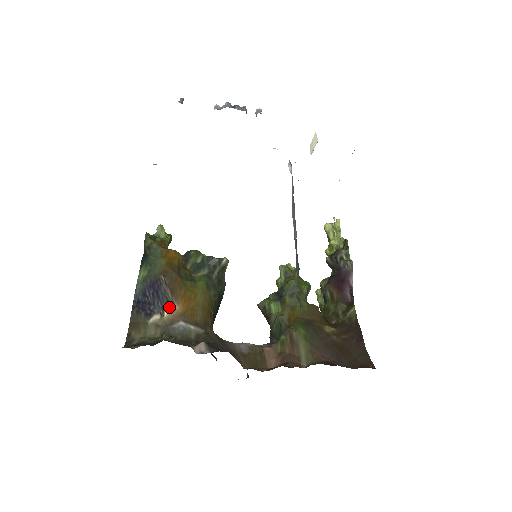
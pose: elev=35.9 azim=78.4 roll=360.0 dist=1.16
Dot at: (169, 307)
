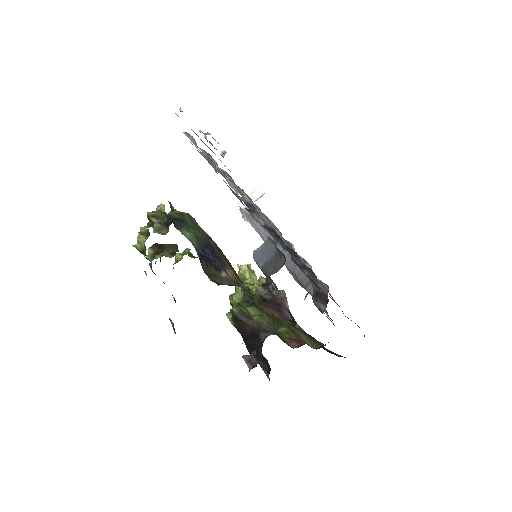
Dot at: (228, 269)
